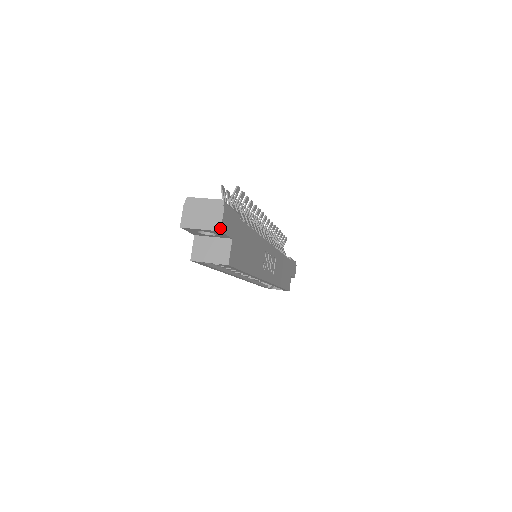
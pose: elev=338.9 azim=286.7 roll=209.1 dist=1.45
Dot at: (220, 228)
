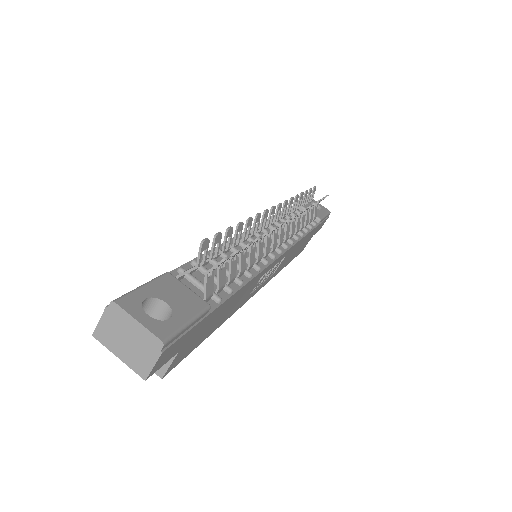
Dot at: (146, 377)
